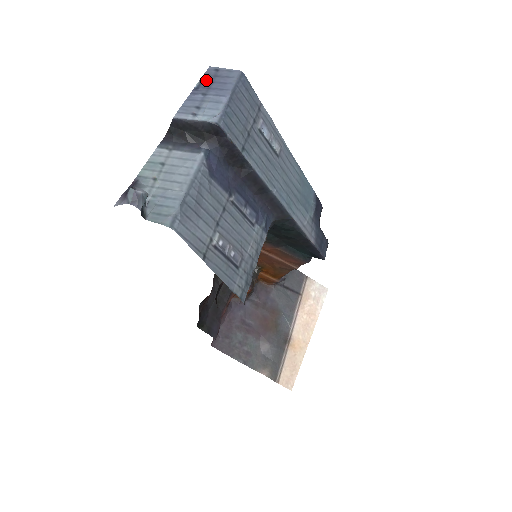
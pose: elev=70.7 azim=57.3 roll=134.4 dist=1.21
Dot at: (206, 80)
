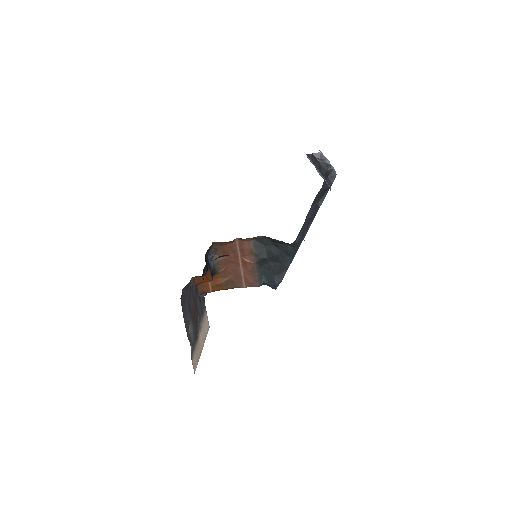
Dot at: occluded
